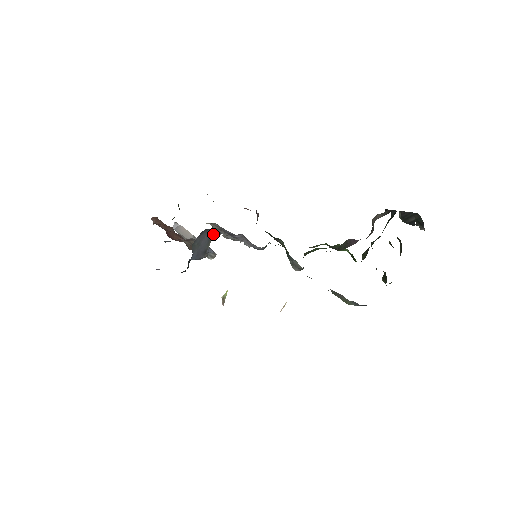
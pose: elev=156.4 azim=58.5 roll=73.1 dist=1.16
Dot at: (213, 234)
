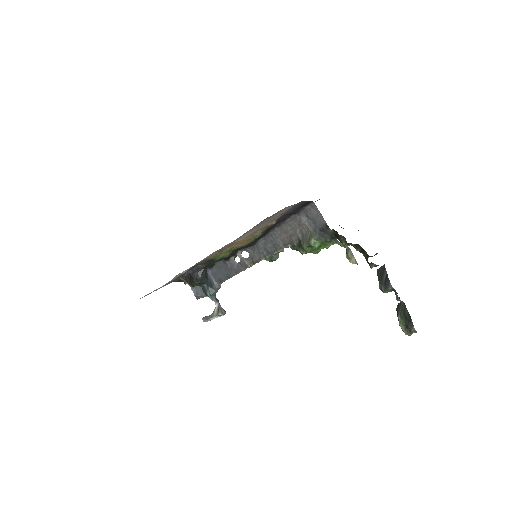
Dot at: (232, 276)
